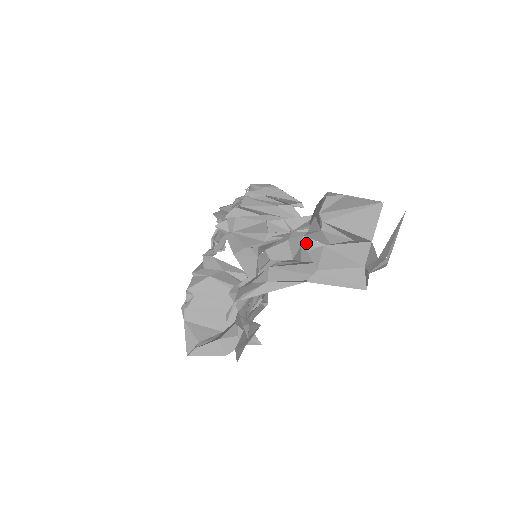
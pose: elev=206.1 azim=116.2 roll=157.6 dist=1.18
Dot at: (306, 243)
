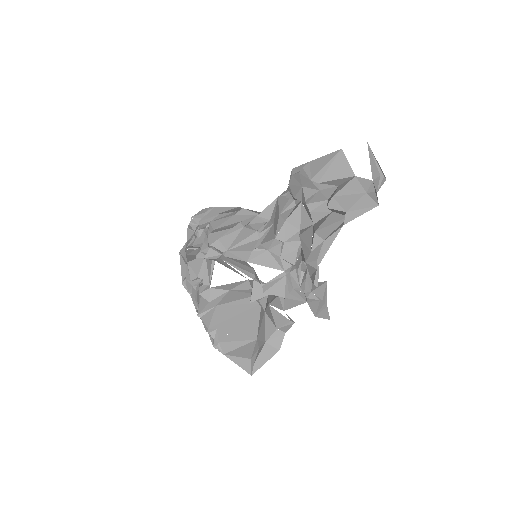
Dot at: (311, 208)
